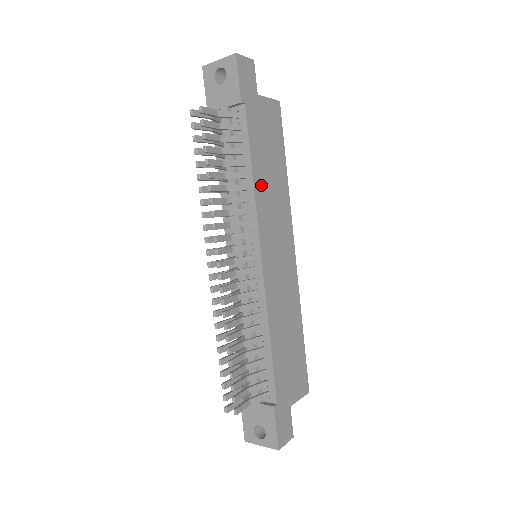
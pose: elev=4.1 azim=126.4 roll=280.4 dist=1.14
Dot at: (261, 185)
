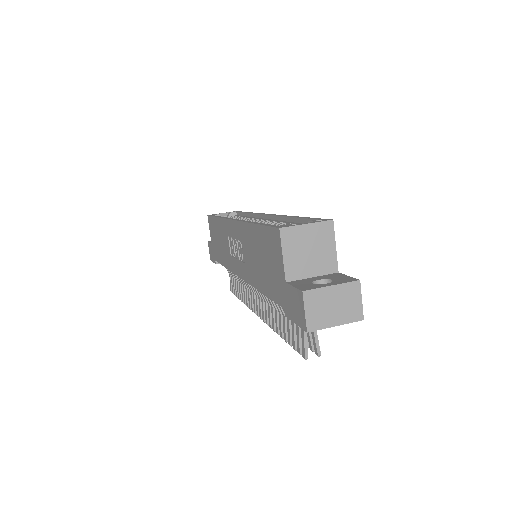
Dot at: occluded
